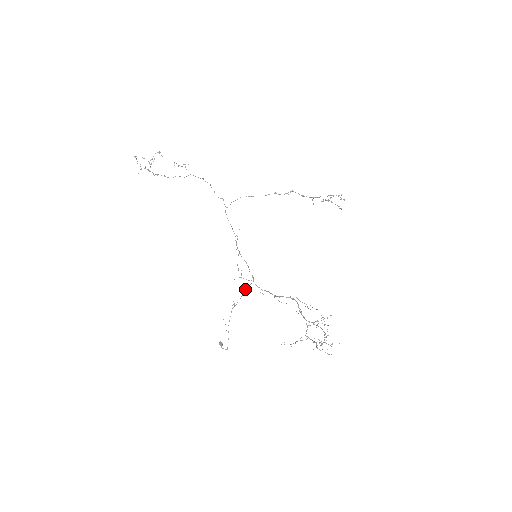
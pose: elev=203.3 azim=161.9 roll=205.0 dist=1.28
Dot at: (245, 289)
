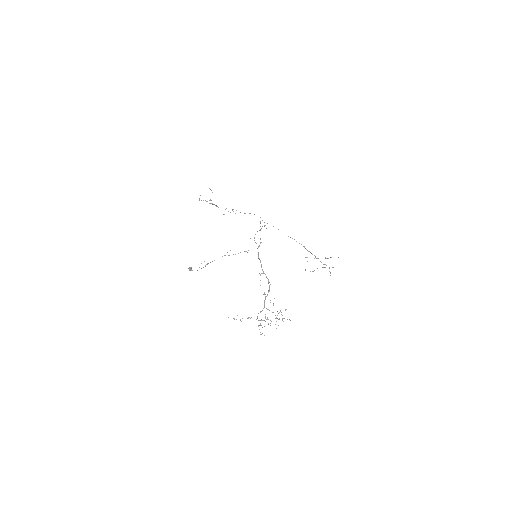
Dot at: (245, 251)
